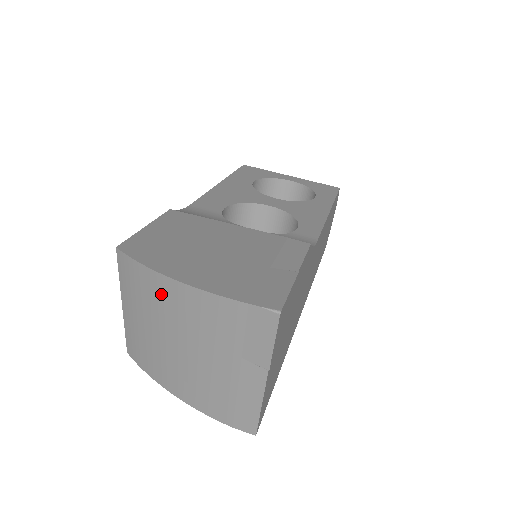
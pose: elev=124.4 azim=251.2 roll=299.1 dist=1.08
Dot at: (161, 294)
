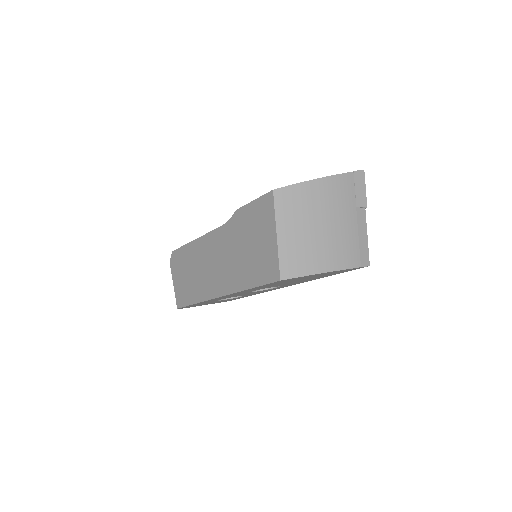
Dot at: (314, 194)
